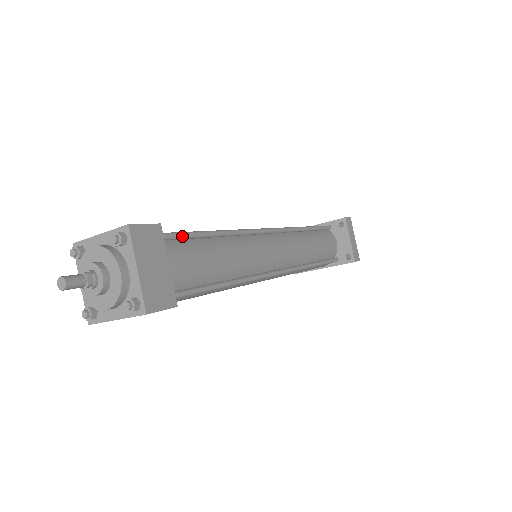
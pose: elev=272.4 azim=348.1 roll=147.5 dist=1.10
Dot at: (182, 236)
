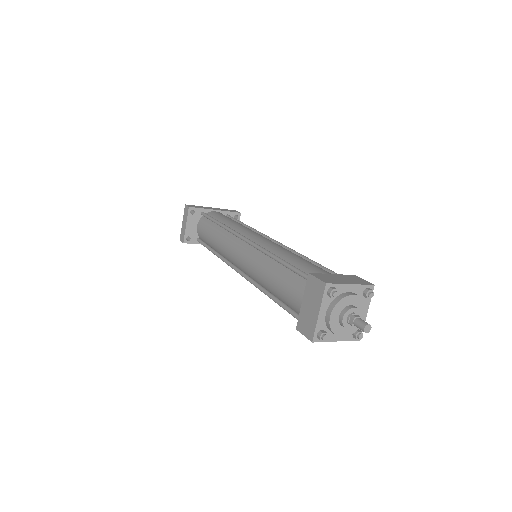
Dot at: occluded
